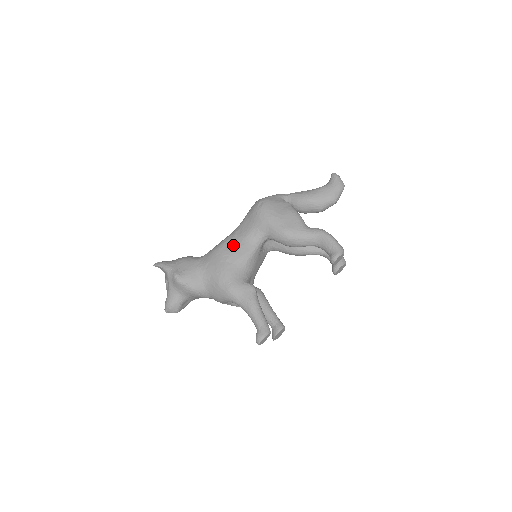
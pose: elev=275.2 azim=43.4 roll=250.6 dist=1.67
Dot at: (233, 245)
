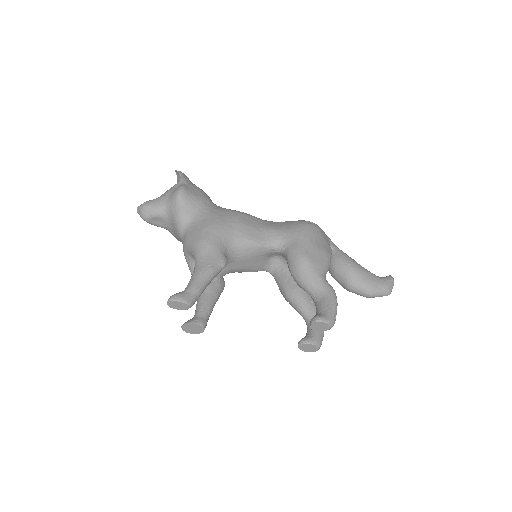
Dot at: (252, 222)
